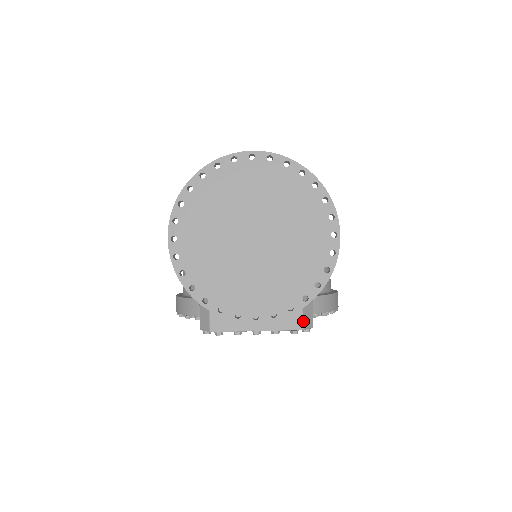
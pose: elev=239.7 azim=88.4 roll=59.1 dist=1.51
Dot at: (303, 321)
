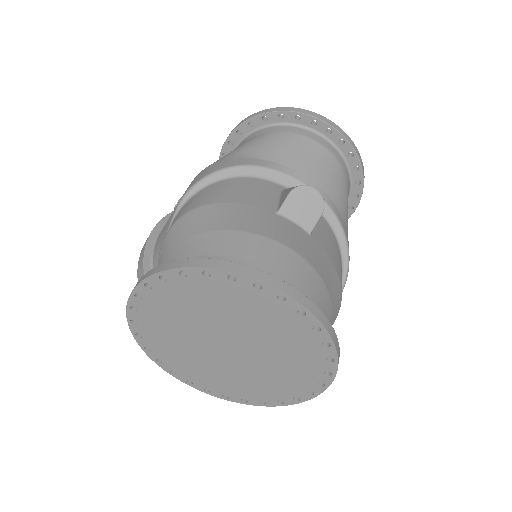
Dot at: occluded
